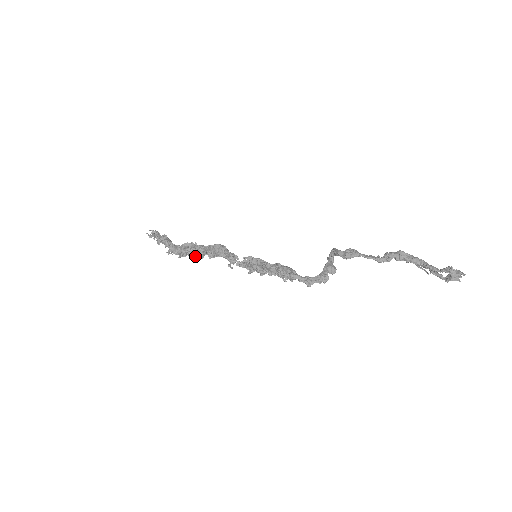
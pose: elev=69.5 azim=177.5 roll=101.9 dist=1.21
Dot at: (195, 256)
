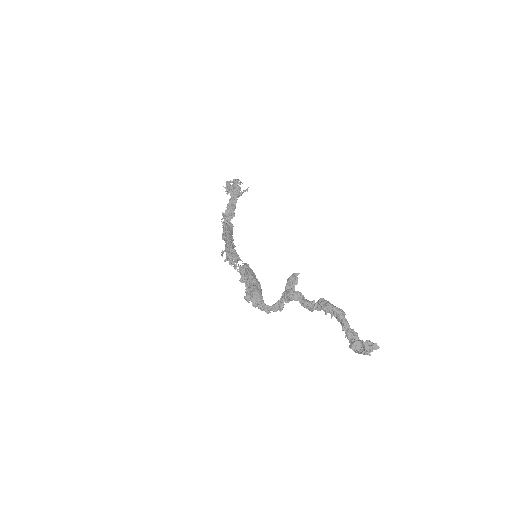
Dot at: occluded
